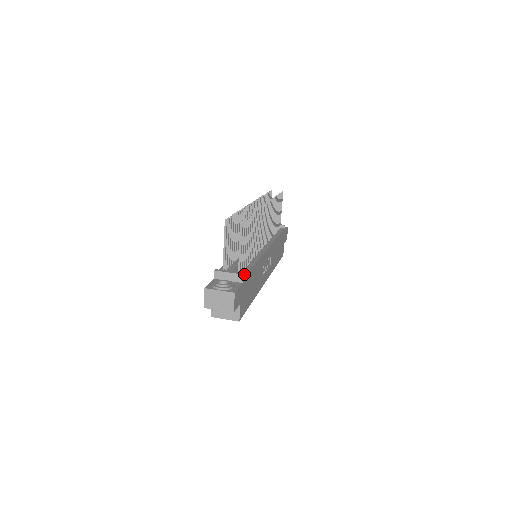
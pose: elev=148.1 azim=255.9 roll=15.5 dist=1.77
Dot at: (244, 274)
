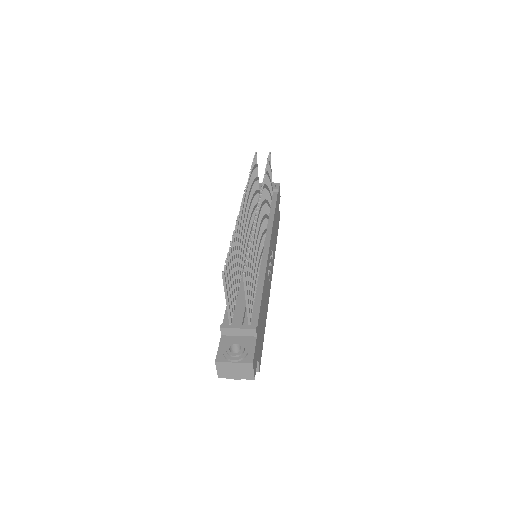
Dot at: (255, 322)
